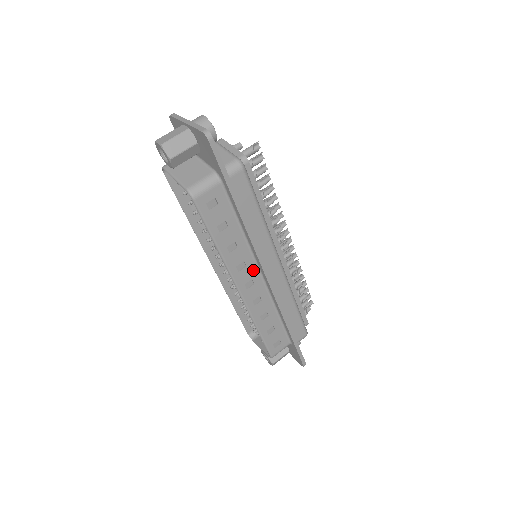
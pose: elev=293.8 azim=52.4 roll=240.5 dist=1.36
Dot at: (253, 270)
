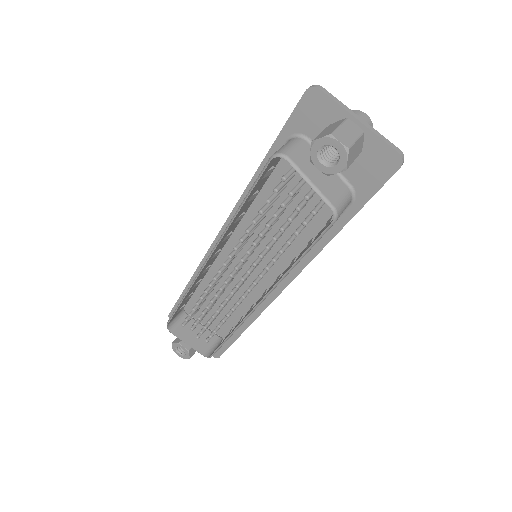
Dot at: occluded
